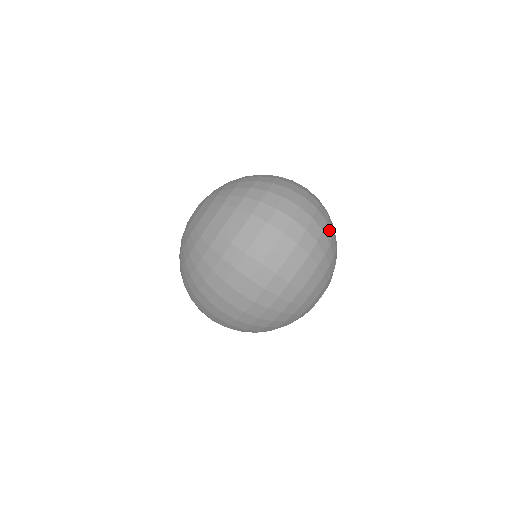
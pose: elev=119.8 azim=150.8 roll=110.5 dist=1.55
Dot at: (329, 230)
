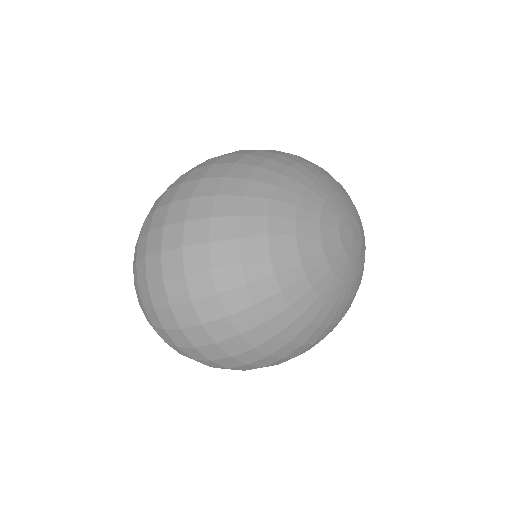
Dot at: (222, 245)
